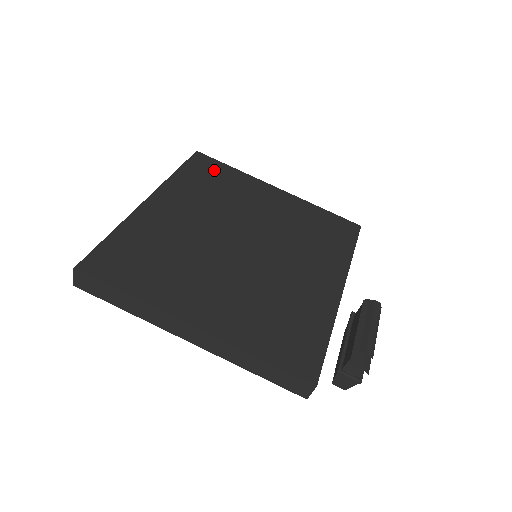
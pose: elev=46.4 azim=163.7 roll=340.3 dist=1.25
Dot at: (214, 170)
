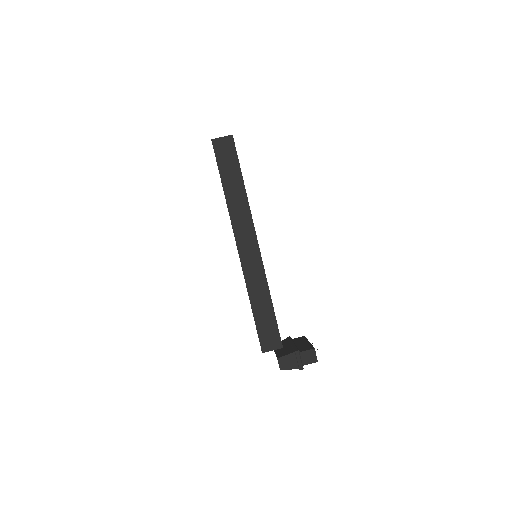
Dot at: occluded
